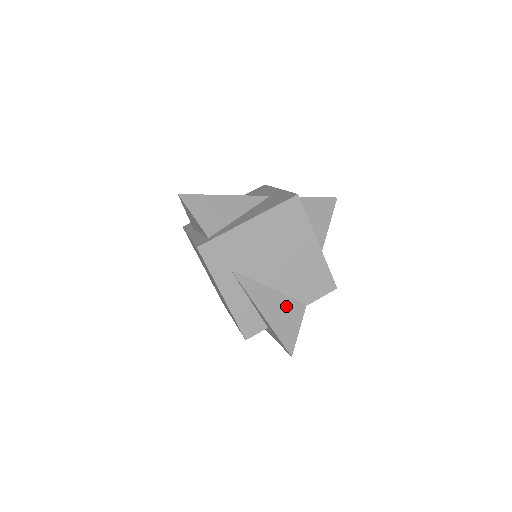
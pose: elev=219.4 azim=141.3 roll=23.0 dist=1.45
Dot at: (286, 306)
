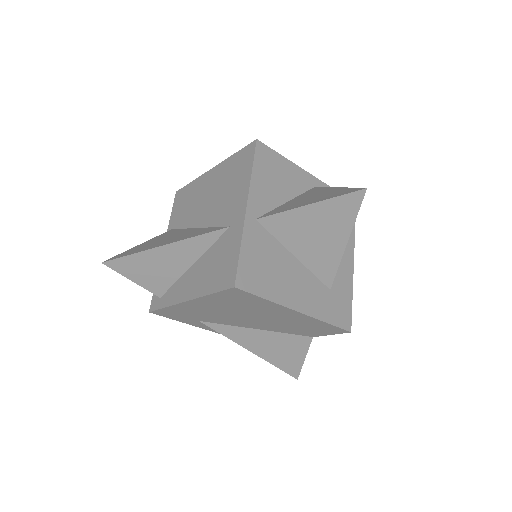
Dot at: (283, 341)
